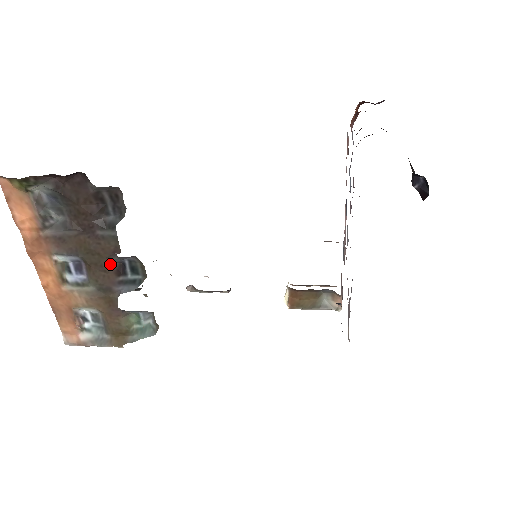
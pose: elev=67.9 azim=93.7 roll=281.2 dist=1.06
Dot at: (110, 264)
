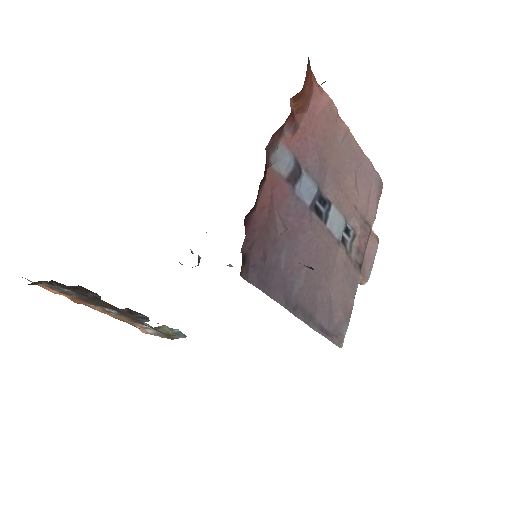
Dot at: (122, 310)
